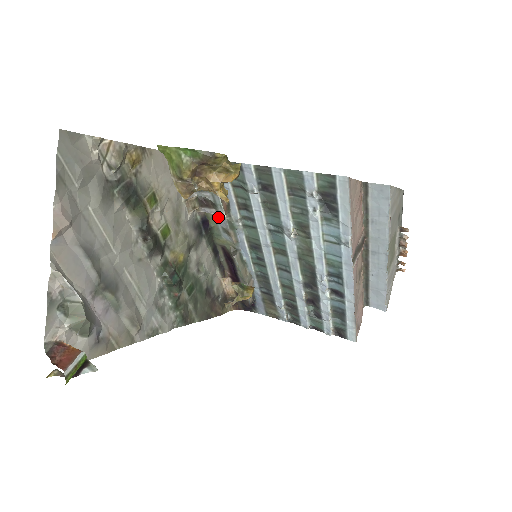
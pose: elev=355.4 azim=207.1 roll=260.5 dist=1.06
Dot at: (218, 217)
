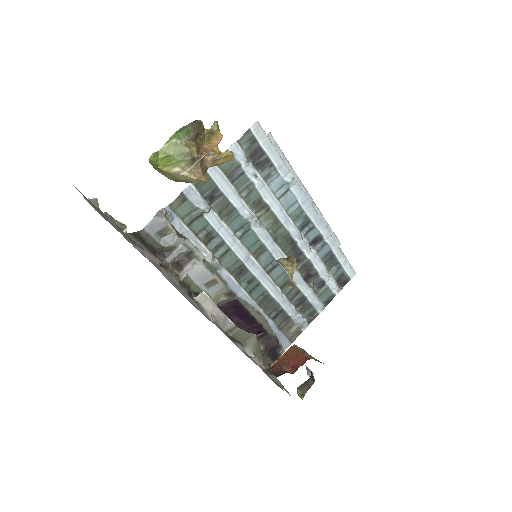
Dot at: (195, 277)
